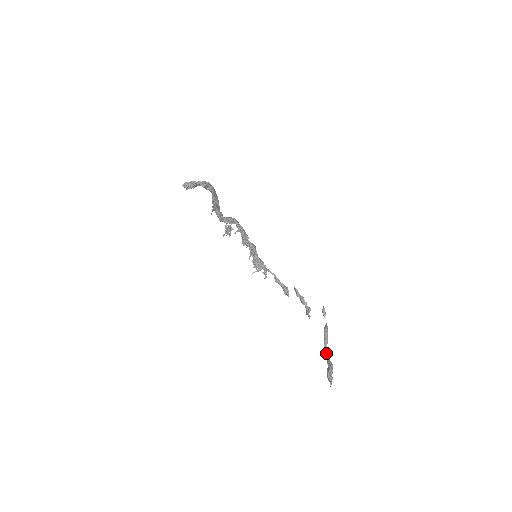
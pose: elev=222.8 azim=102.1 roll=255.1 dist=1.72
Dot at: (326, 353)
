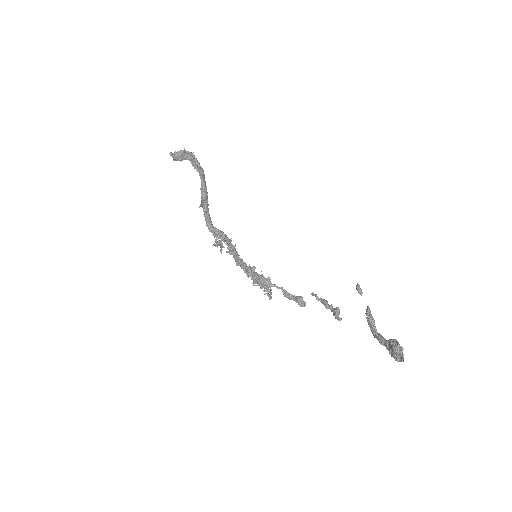
Dot at: (379, 337)
